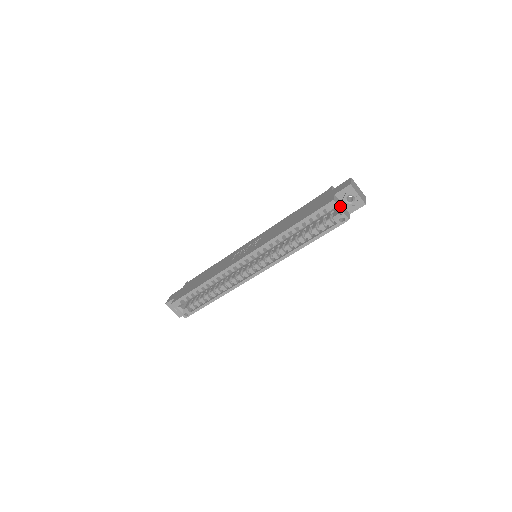
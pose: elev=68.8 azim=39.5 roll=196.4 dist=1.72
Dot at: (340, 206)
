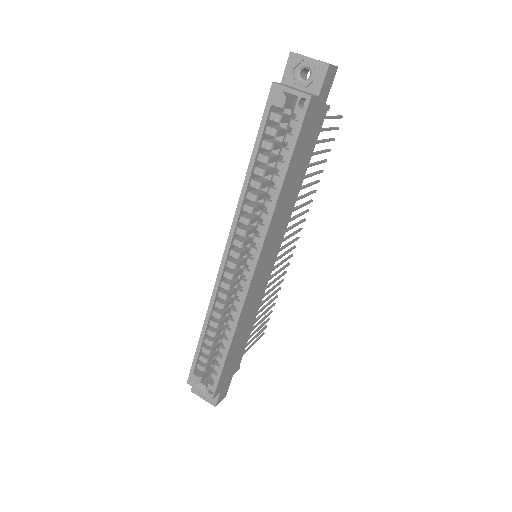
Dot at: (290, 88)
